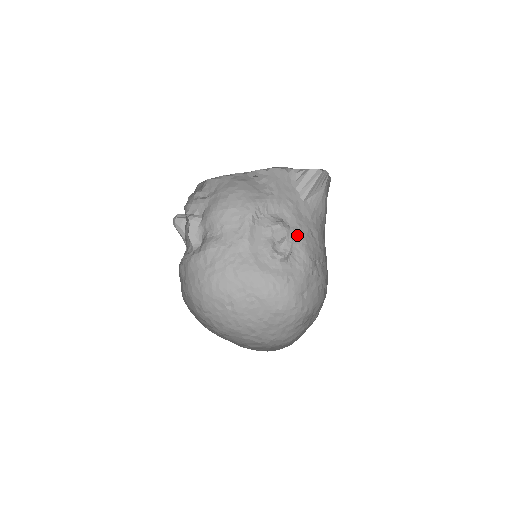
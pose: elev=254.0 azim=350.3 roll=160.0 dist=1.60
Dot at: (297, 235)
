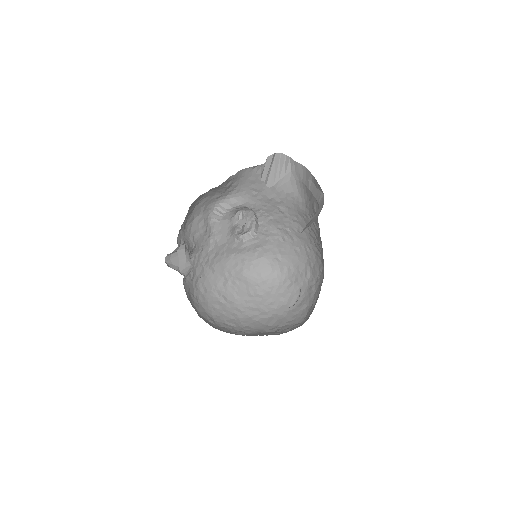
Dot at: (262, 215)
